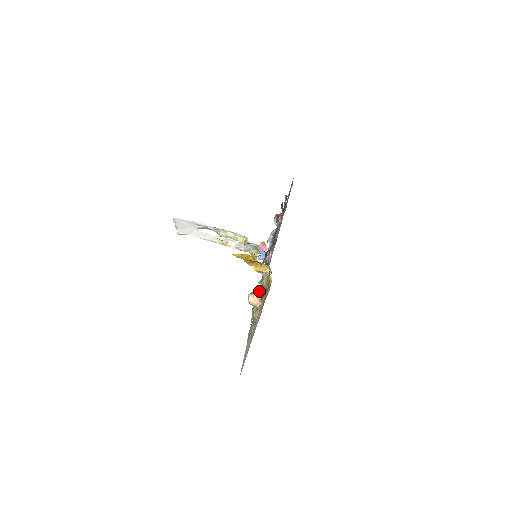
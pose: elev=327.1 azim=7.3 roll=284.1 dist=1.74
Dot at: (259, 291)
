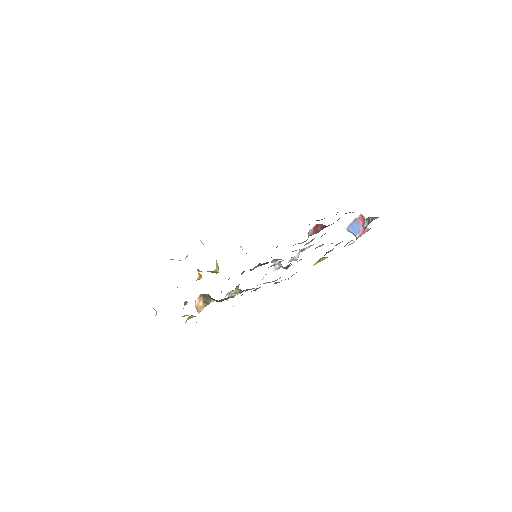
Dot at: (213, 299)
